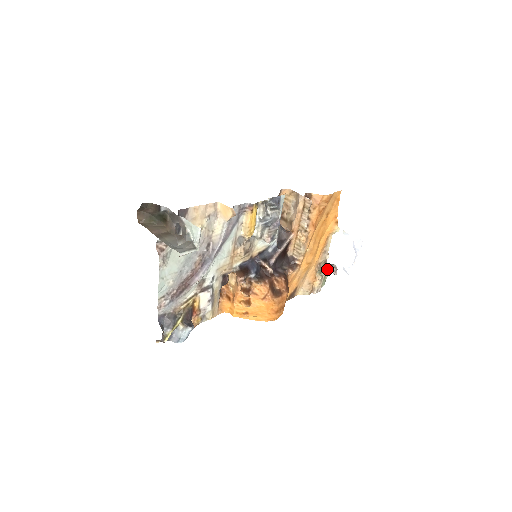
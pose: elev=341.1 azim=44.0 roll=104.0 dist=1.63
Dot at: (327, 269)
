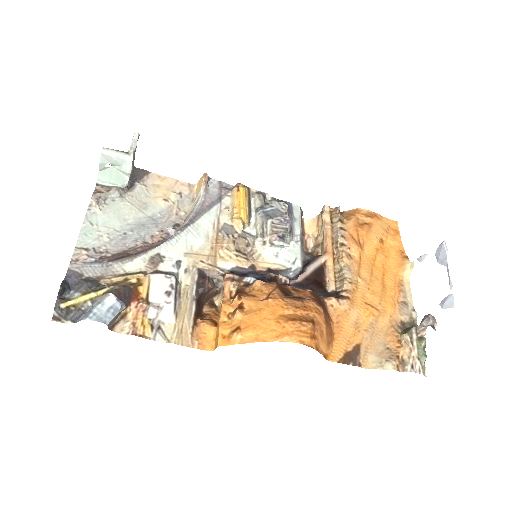
Dot at: (417, 326)
